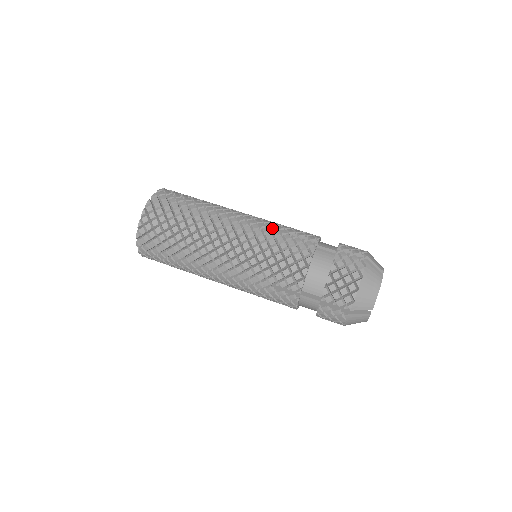
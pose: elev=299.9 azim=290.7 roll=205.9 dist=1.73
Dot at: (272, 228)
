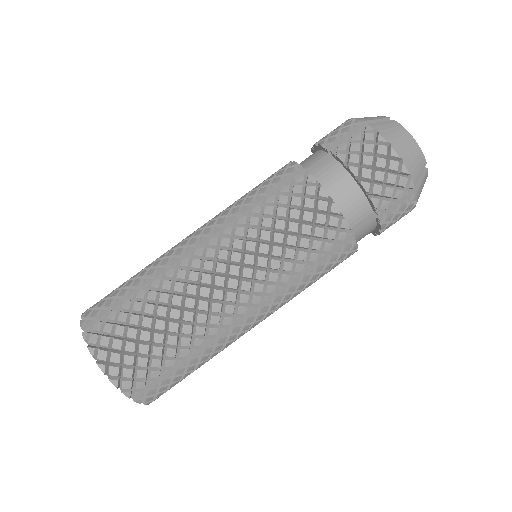
Dot at: (245, 211)
